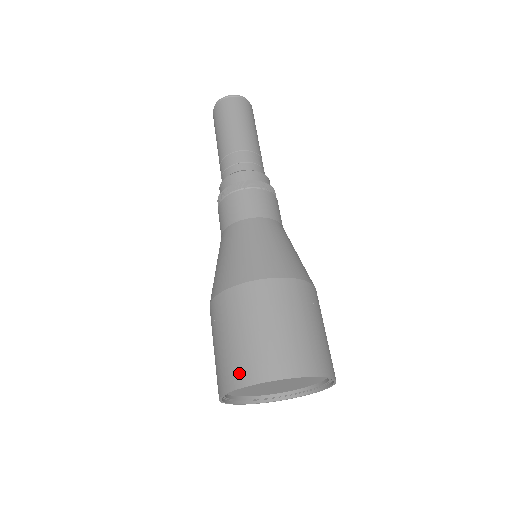
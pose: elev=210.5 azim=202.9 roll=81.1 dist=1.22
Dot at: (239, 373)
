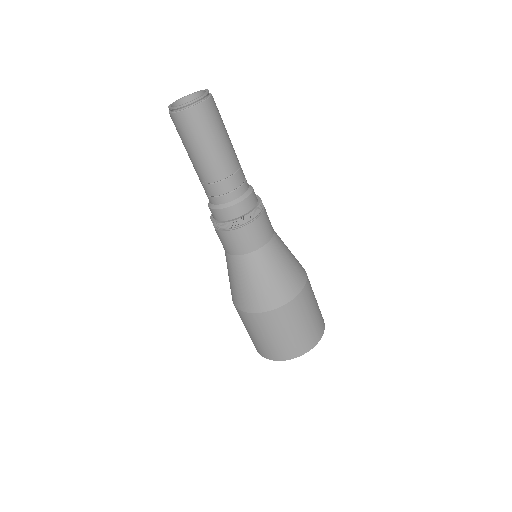
Dot at: (269, 354)
